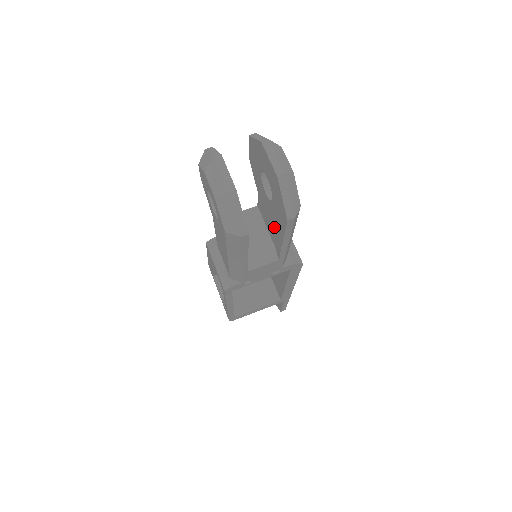
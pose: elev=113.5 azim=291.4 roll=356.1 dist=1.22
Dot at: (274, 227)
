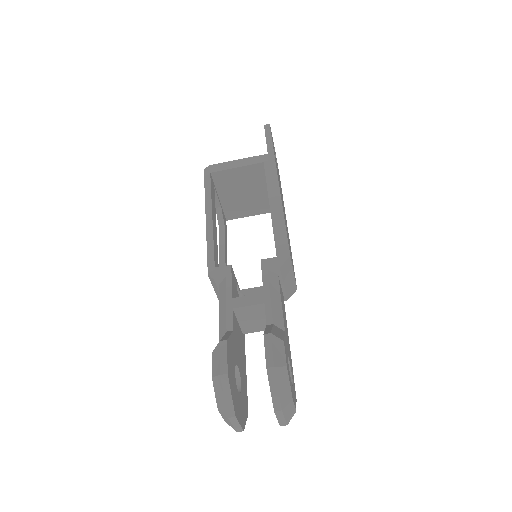
Dot at: occluded
